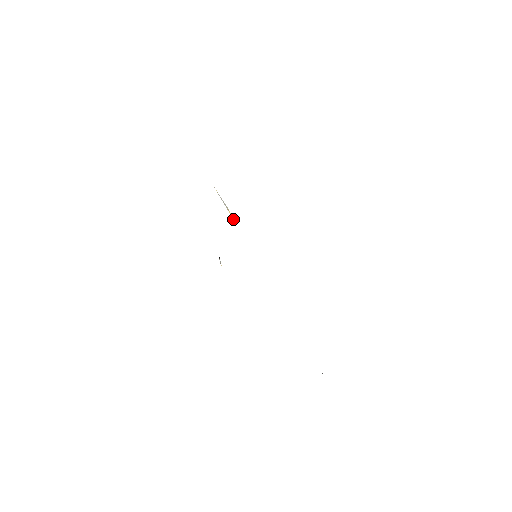
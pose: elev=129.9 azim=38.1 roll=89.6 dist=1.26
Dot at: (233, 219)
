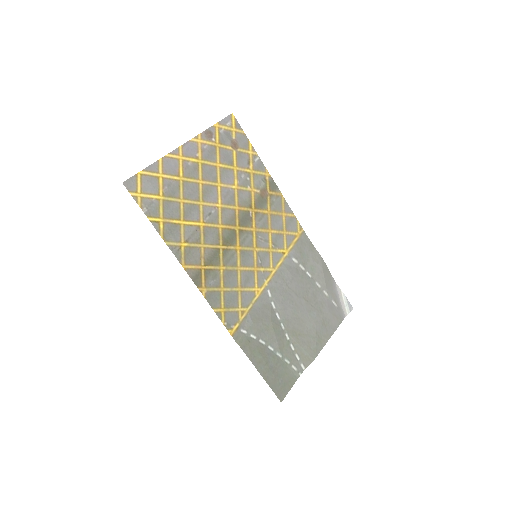
Dot at: (226, 243)
